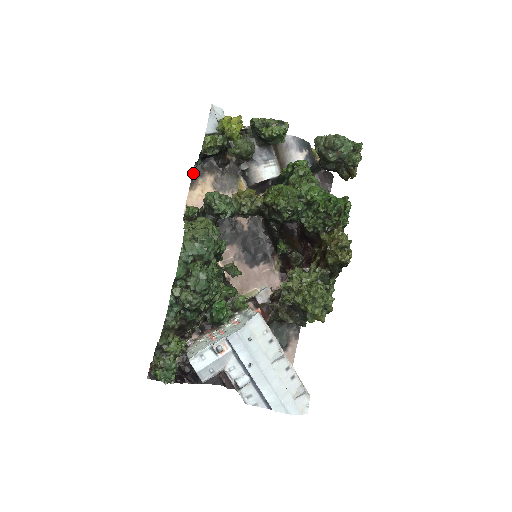
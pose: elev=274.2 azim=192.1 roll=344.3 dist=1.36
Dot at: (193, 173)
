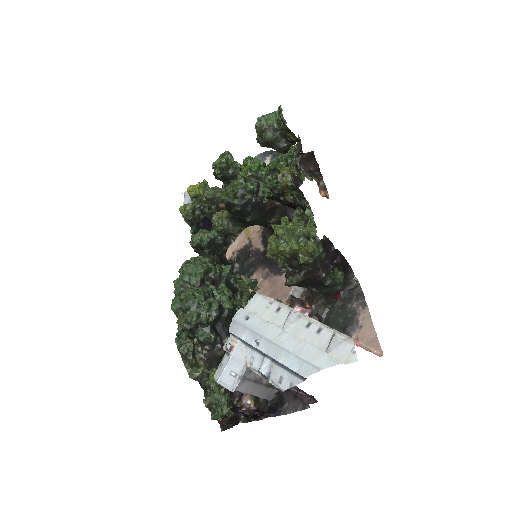
Dot at: occluded
